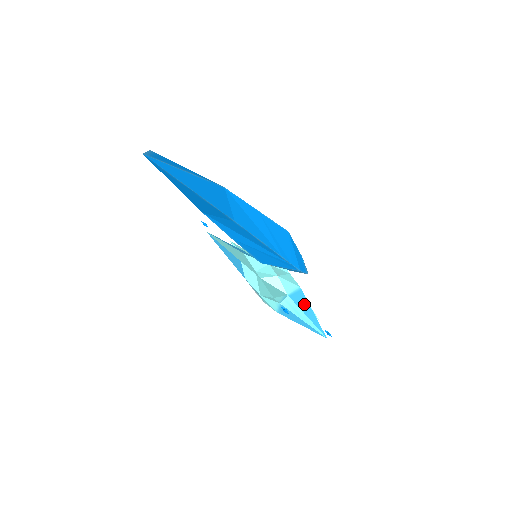
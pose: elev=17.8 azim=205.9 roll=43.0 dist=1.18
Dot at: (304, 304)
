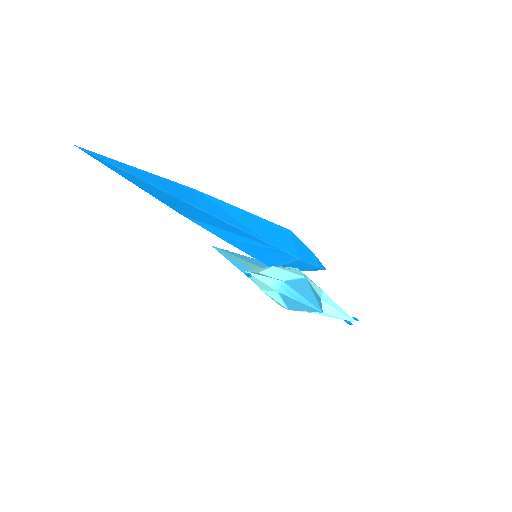
Dot at: (303, 288)
